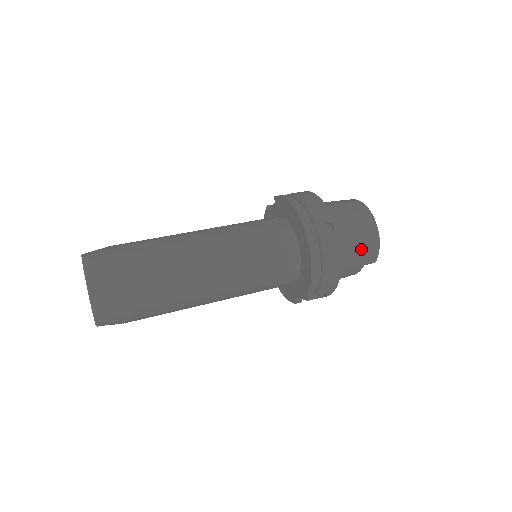
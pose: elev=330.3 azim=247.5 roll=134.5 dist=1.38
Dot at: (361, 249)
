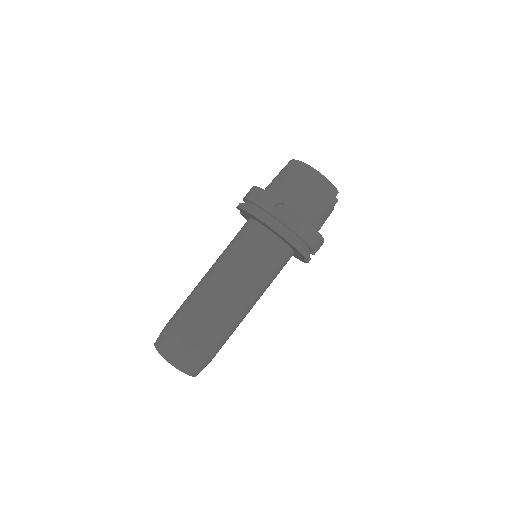
Dot at: (317, 197)
